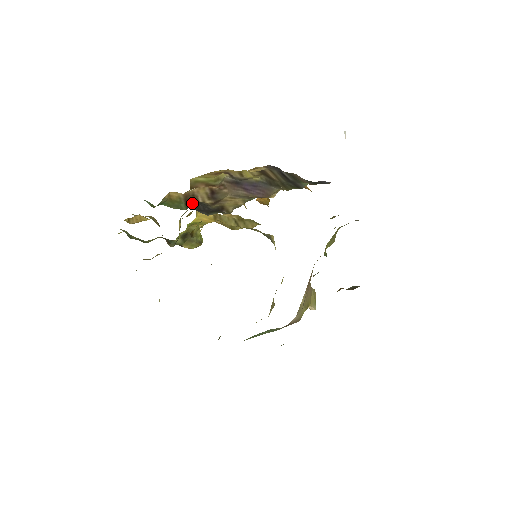
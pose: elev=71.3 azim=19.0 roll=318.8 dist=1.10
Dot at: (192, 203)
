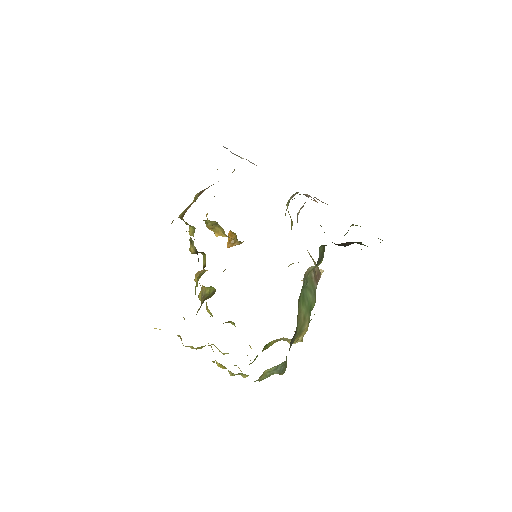
Dot at: occluded
